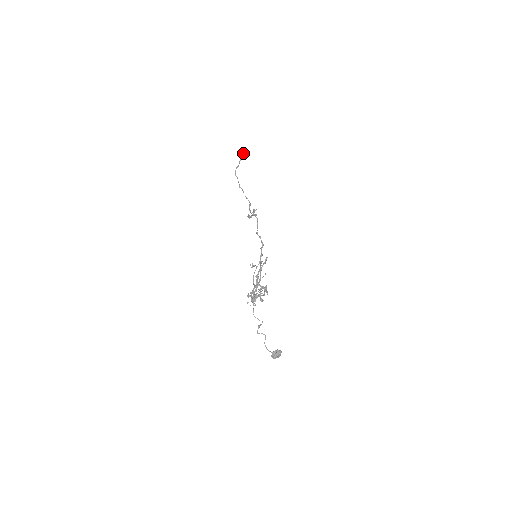
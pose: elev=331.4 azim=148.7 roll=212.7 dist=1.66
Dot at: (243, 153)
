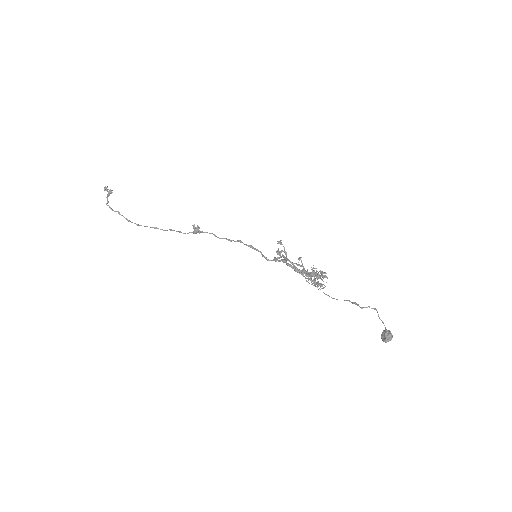
Dot at: (107, 189)
